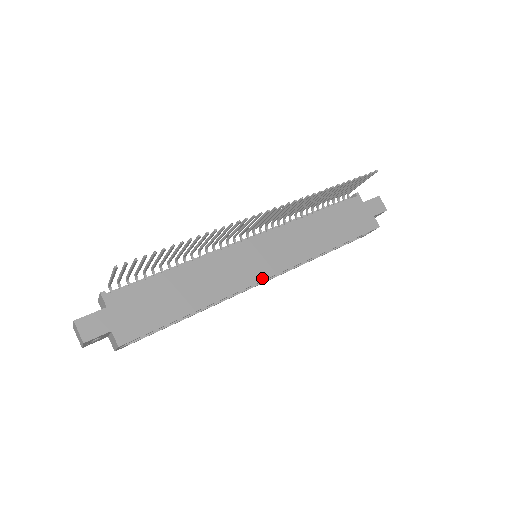
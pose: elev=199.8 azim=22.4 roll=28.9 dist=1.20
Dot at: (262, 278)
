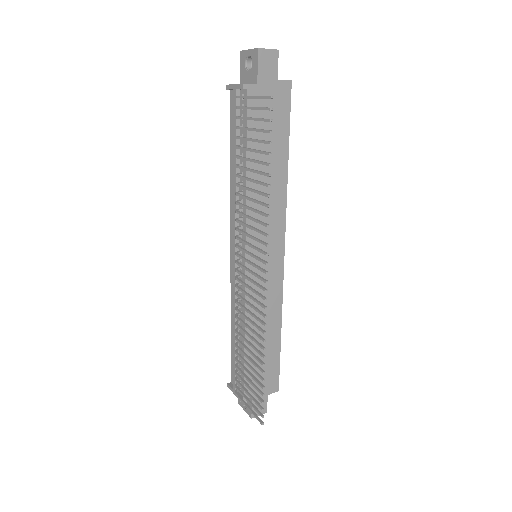
Dot at: (282, 265)
